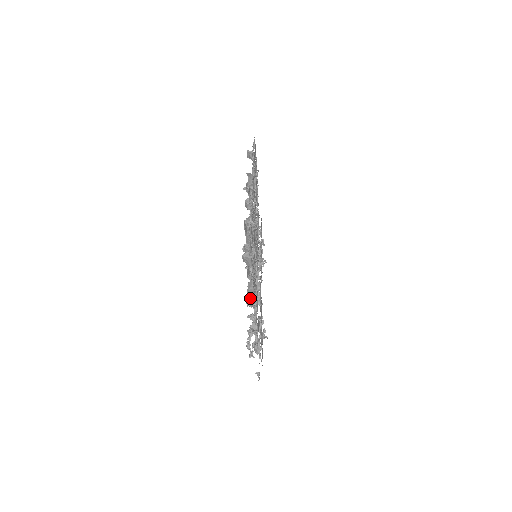
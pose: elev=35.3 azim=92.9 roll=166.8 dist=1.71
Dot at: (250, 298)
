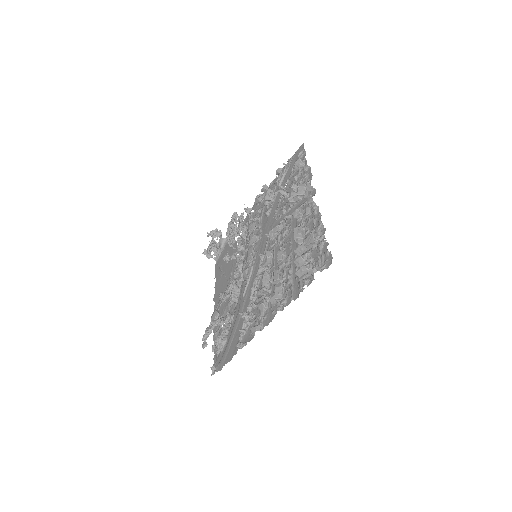
Dot at: (231, 292)
